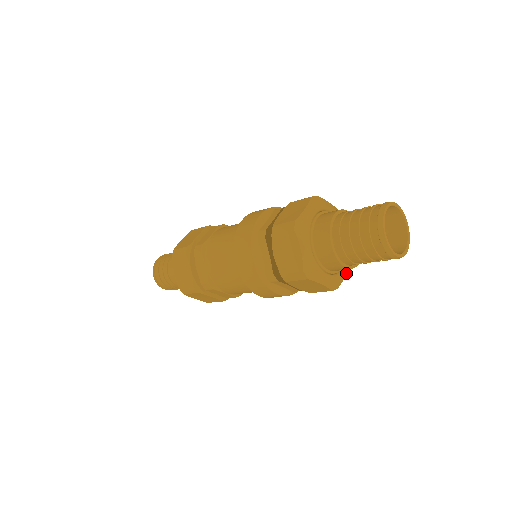
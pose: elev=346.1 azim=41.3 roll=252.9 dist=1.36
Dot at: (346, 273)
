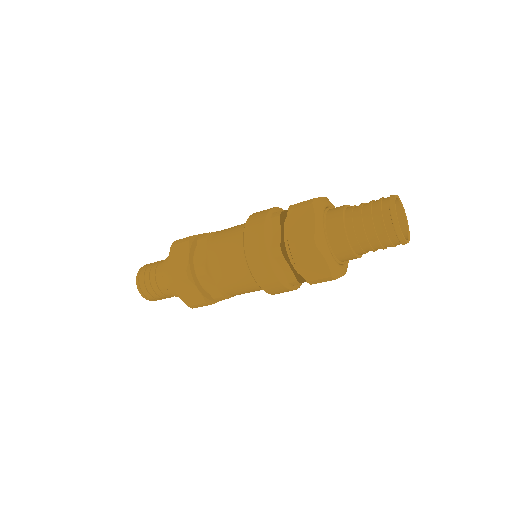
Dot at: occluded
